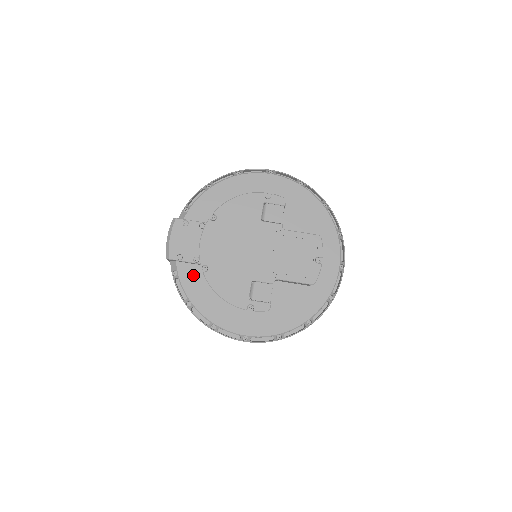
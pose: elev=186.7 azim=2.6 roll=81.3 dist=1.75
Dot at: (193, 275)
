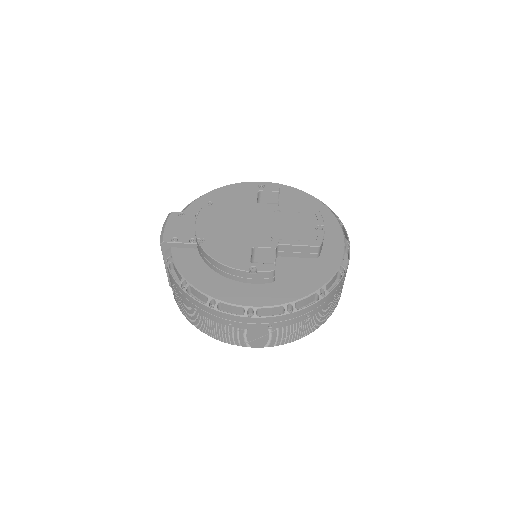
Dot at: (189, 257)
